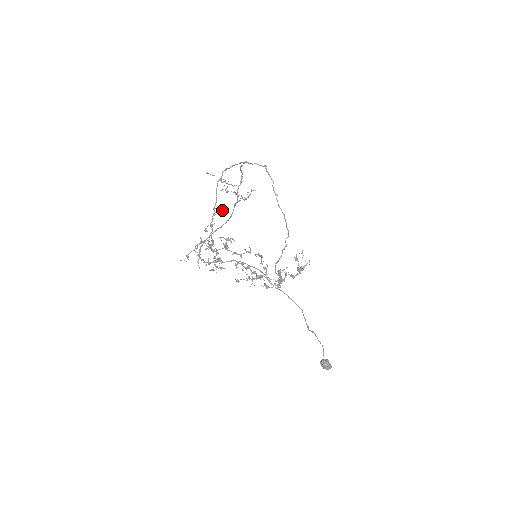
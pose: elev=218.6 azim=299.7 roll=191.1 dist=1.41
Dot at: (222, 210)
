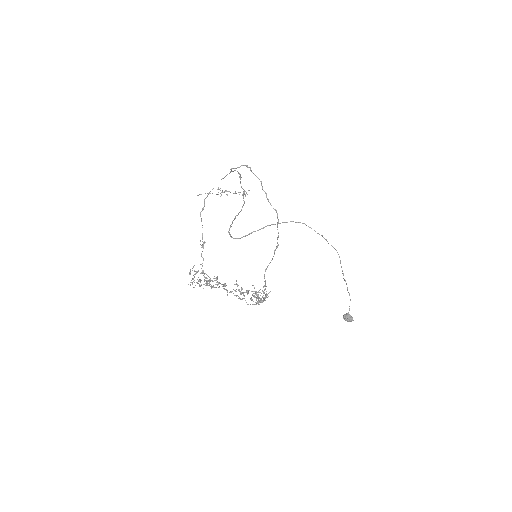
Dot at: occluded
